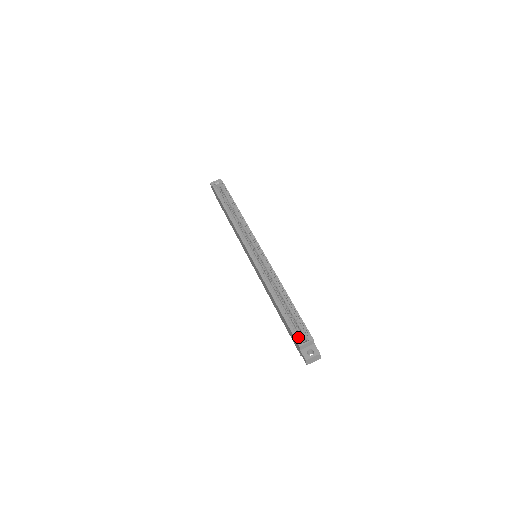
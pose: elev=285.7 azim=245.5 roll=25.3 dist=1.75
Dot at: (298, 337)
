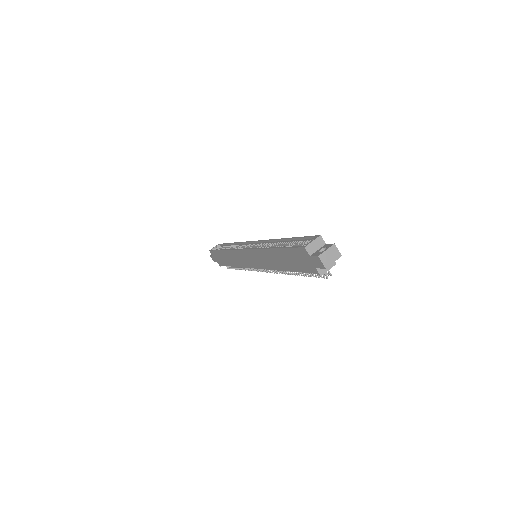
Dot at: occluded
